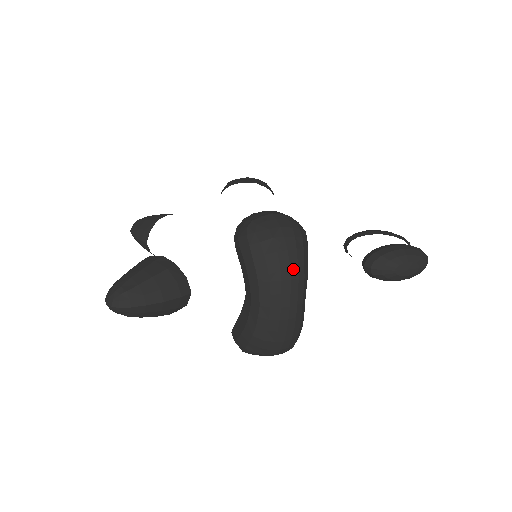
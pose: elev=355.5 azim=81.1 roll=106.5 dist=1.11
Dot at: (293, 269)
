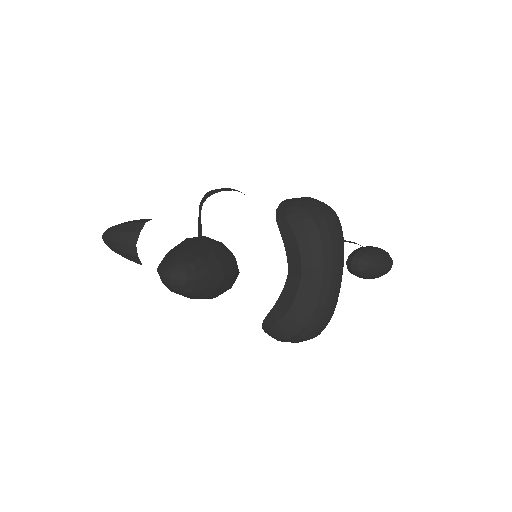
Dot at: (340, 244)
